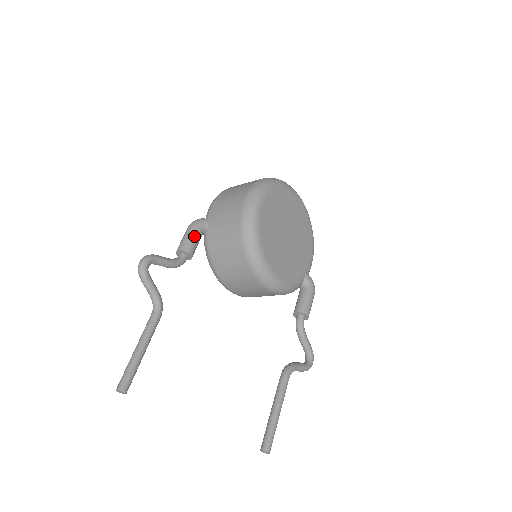
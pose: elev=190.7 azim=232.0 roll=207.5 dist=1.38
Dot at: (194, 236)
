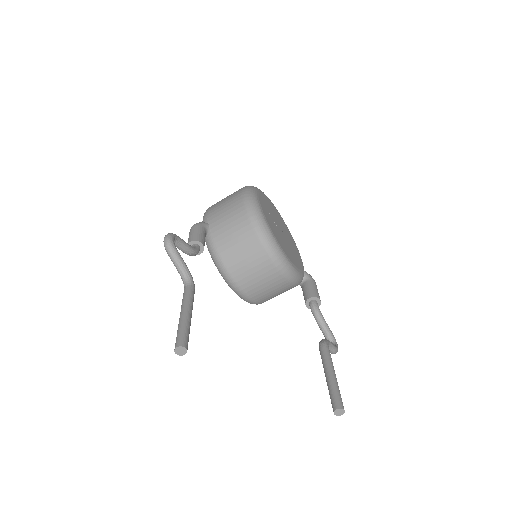
Dot at: (201, 231)
